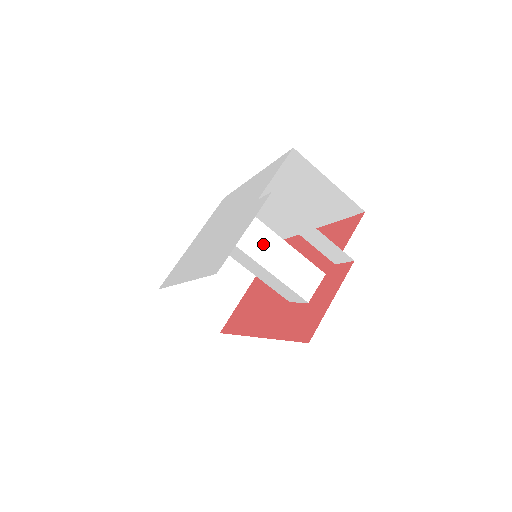
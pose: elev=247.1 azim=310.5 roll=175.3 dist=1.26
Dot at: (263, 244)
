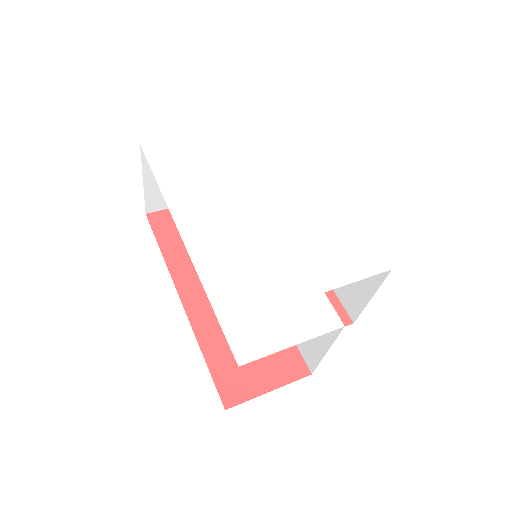
Dot at: occluded
